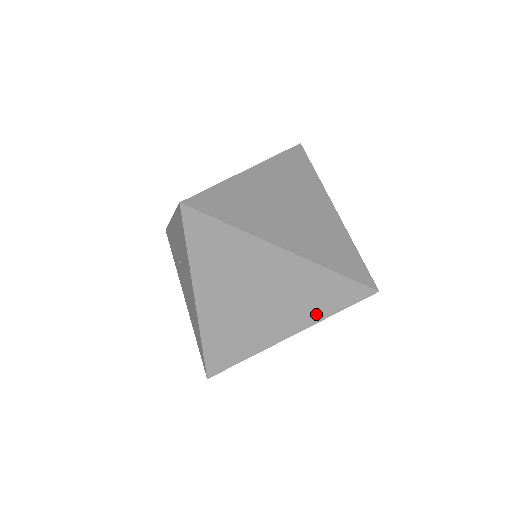
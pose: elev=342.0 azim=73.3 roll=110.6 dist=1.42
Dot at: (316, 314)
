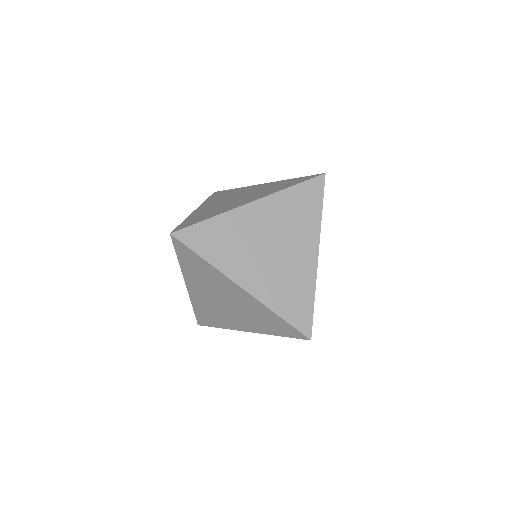
Dot at: (266, 330)
